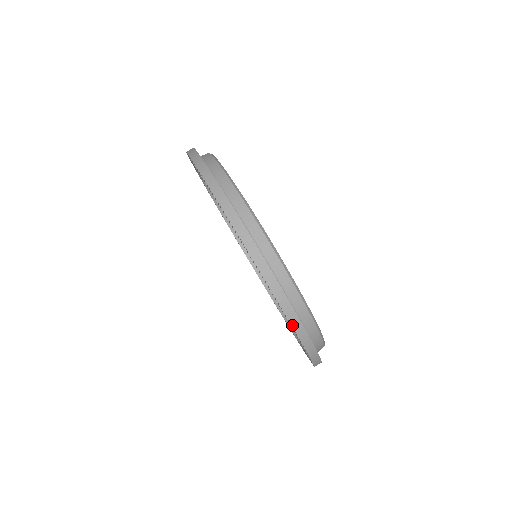
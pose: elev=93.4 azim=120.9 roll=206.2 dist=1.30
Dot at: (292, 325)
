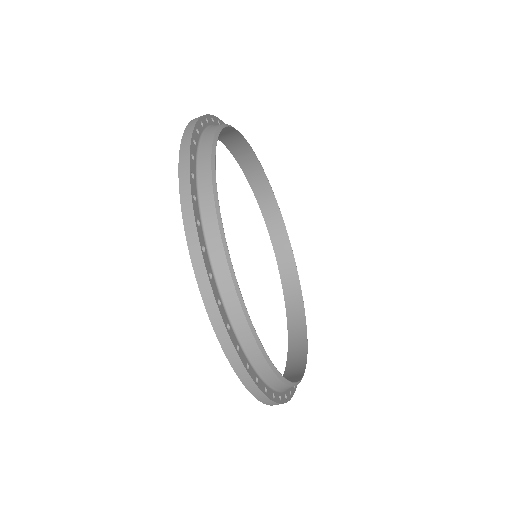
Dot at: occluded
